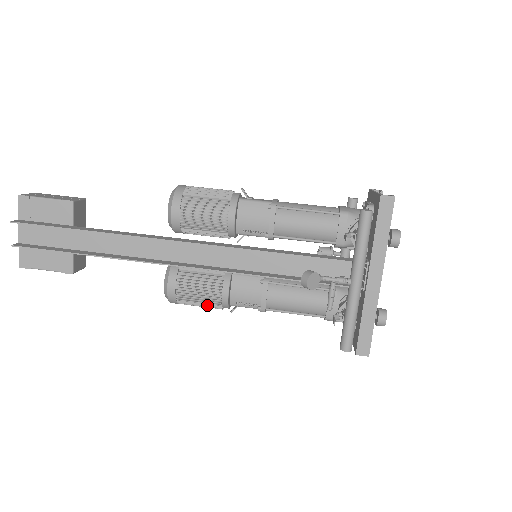
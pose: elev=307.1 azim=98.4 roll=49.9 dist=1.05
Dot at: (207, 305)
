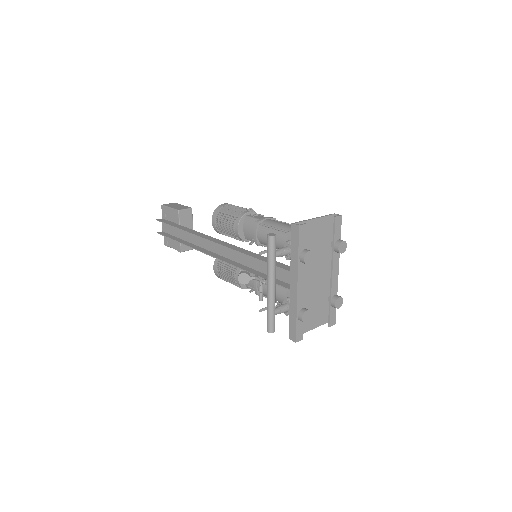
Dot at: occluded
